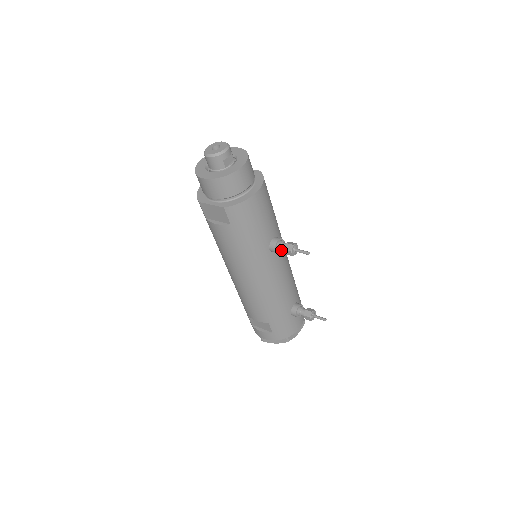
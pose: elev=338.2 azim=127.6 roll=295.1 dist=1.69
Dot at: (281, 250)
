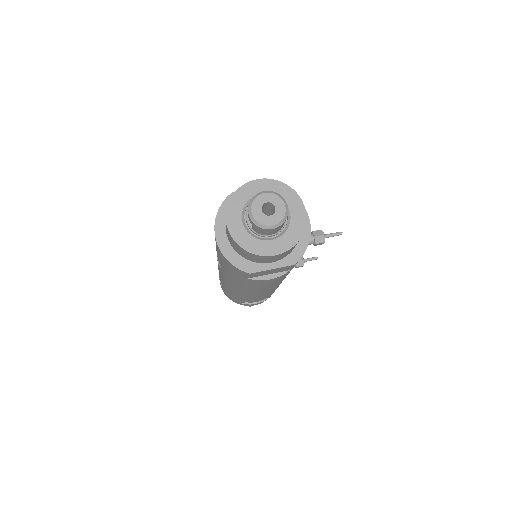
Dot at: occluded
